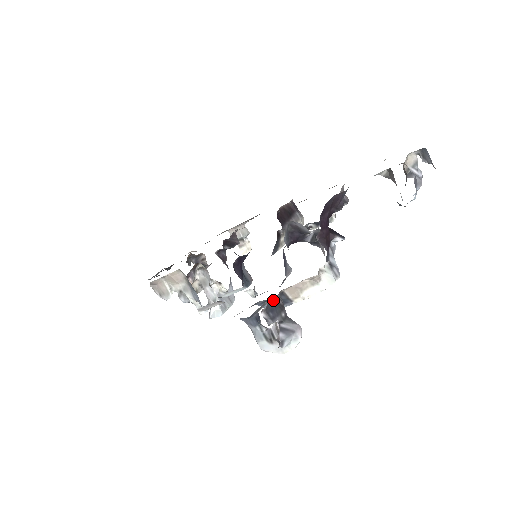
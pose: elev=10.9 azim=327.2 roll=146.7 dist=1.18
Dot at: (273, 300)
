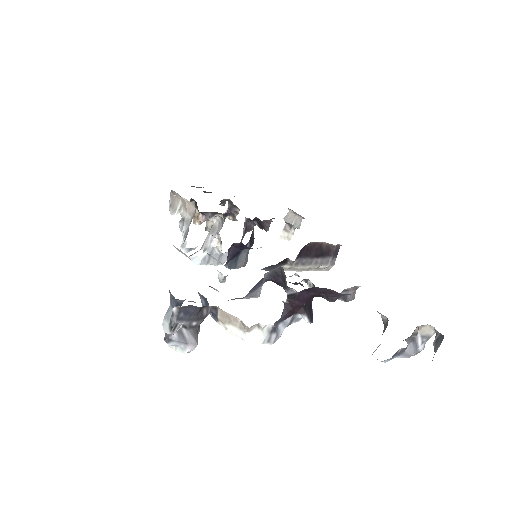
Dot at: (196, 307)
